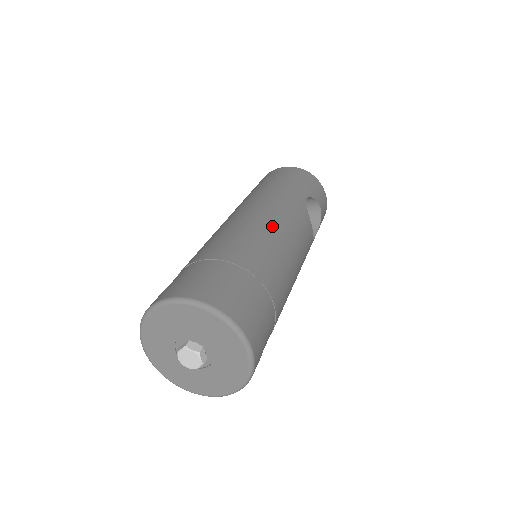
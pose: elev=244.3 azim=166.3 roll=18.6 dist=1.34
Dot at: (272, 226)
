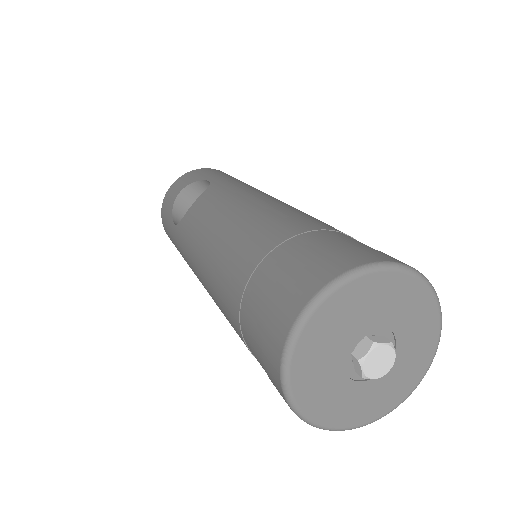
Dot at: occluded
